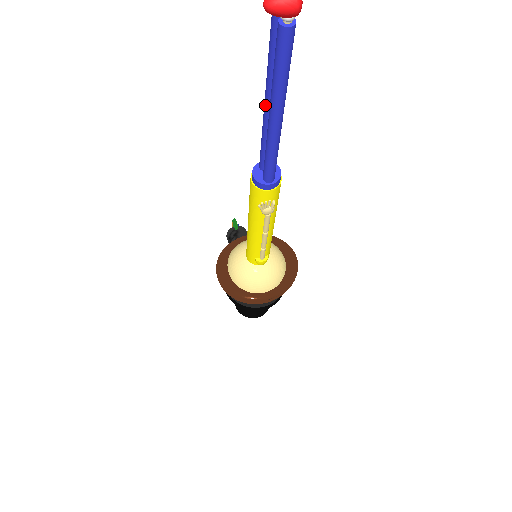
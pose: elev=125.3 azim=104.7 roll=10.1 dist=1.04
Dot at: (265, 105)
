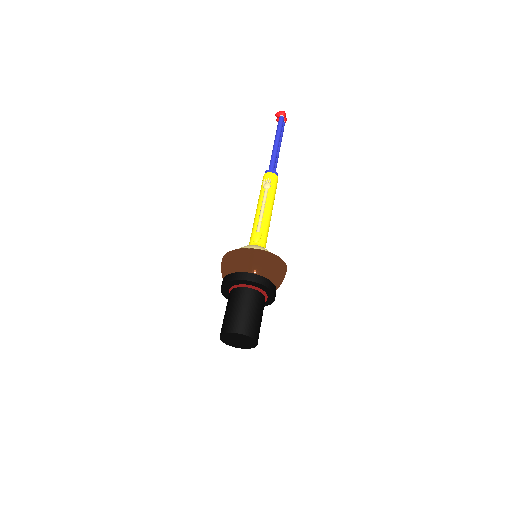
Dot at: occluded
